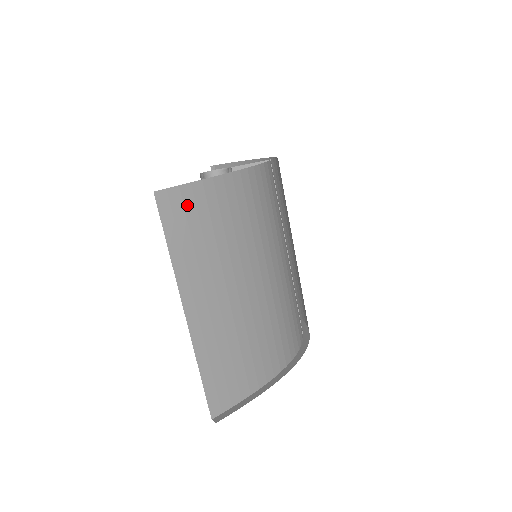
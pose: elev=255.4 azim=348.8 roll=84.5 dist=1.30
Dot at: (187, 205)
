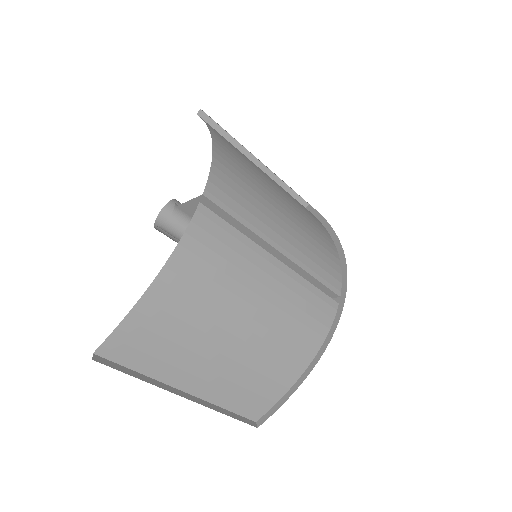
Dot at: (127, 341)
